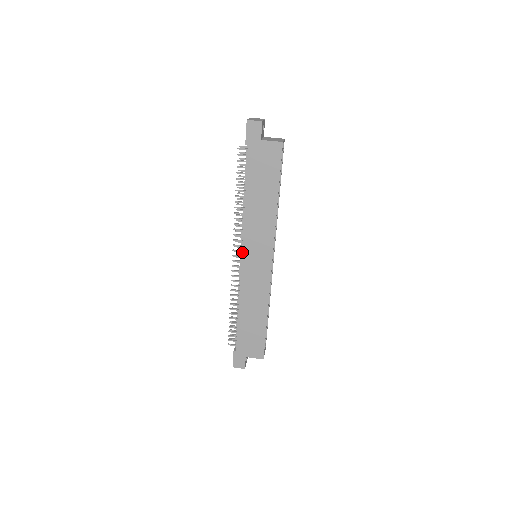
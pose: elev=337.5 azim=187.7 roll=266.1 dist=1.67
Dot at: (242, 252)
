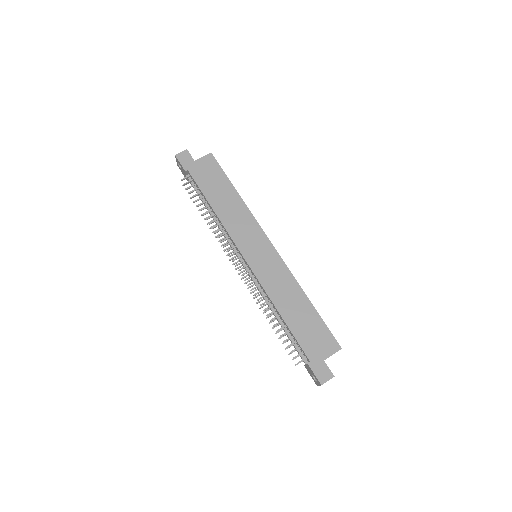
Dot at: (241, 253)
